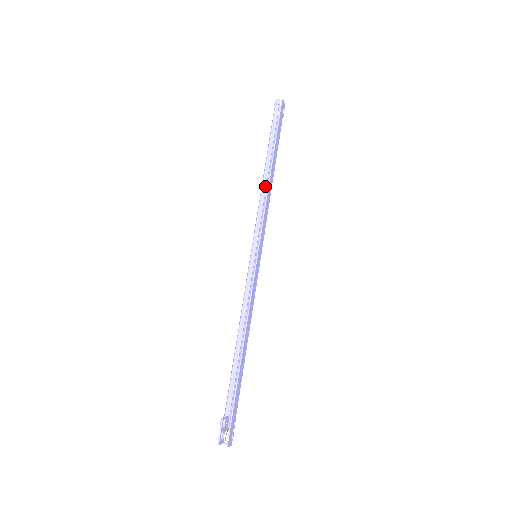
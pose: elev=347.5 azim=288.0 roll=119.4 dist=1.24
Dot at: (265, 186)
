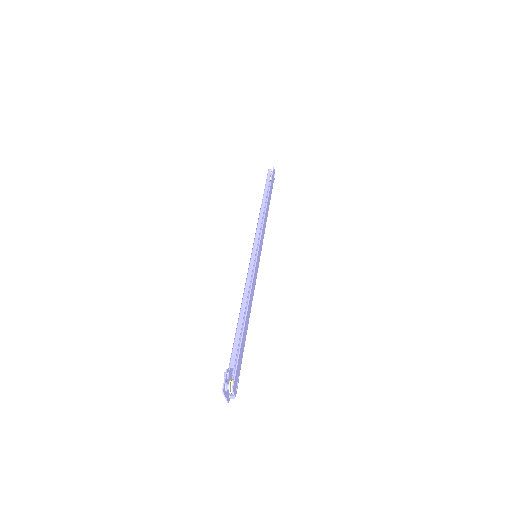
Dot at: (262, 213)
